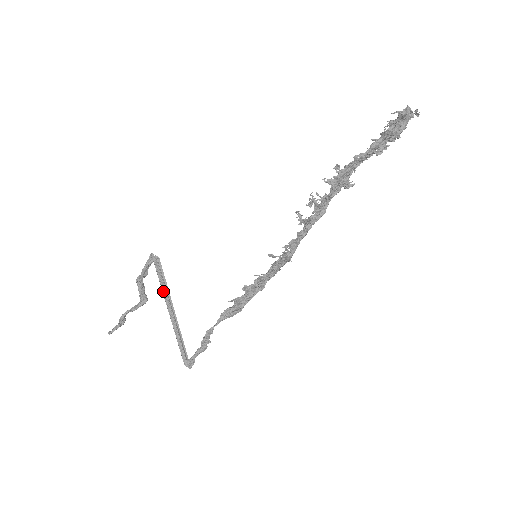
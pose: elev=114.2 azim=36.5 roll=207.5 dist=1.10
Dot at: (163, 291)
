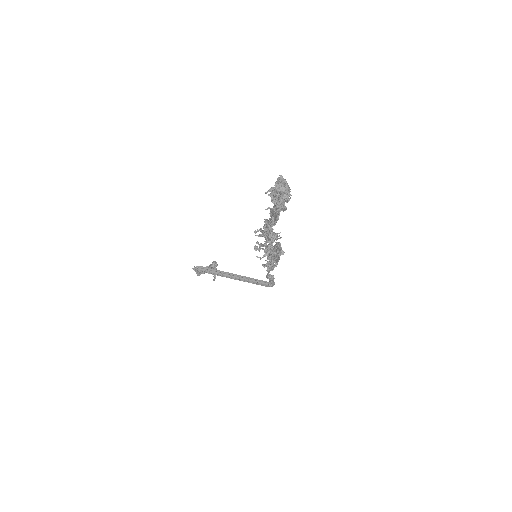
Dot at: occluded
